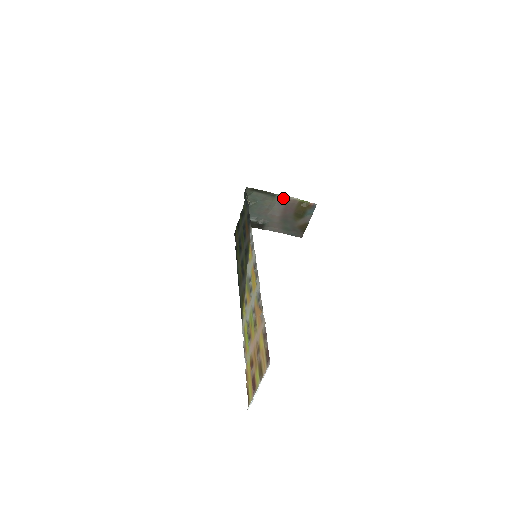
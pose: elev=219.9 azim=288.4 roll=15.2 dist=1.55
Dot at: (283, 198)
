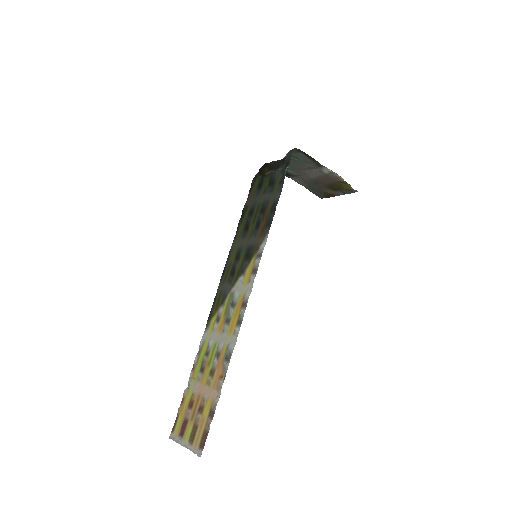
Dot at: (328, 171)
